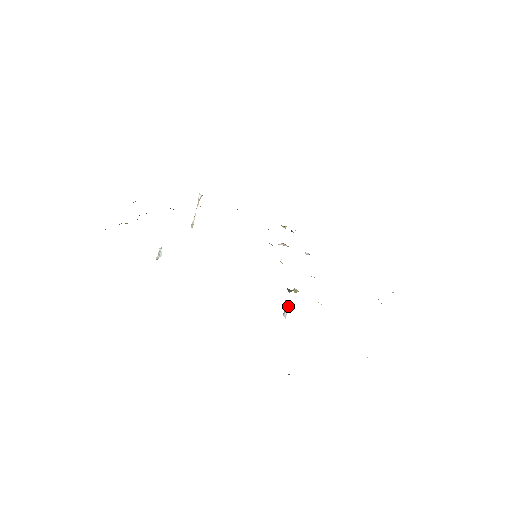
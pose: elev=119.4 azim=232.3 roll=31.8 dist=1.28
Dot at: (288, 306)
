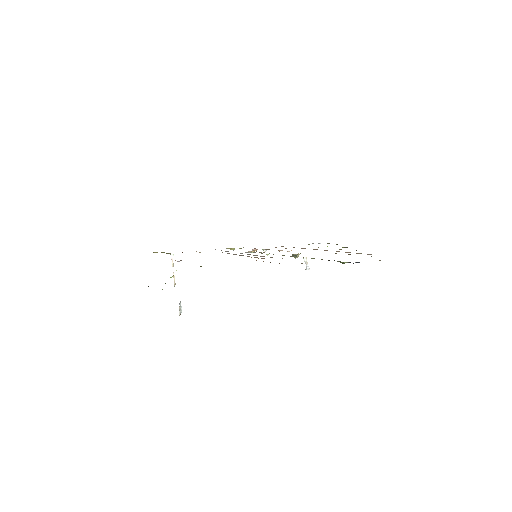
Dot at: occluded
